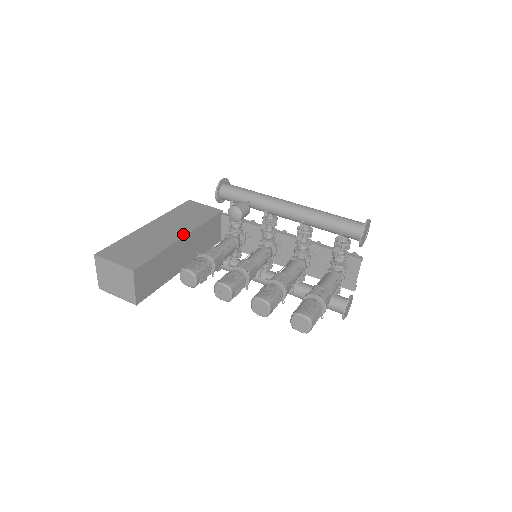
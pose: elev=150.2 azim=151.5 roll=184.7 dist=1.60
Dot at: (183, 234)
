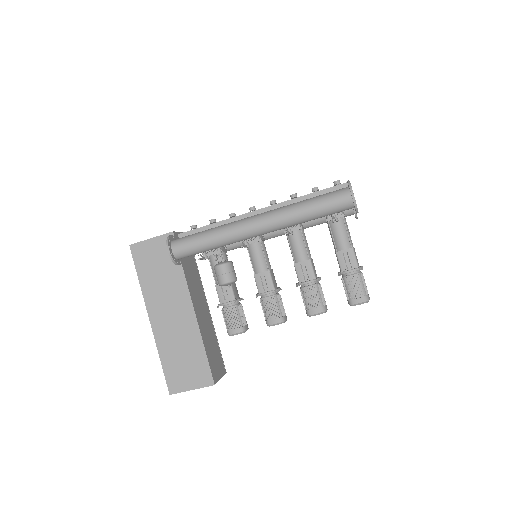
Dot at: (189, 305)
